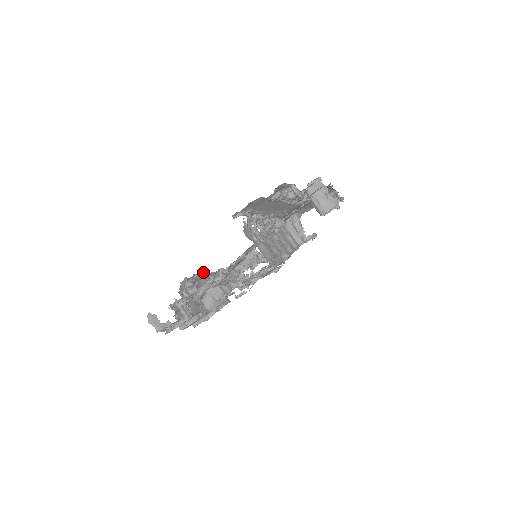
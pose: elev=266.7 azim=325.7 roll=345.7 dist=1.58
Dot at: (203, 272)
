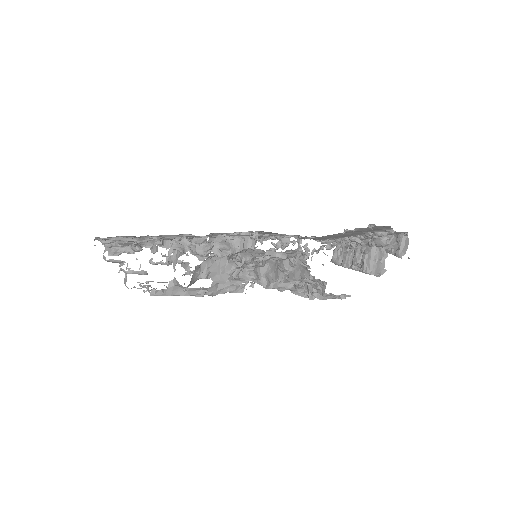
Dot at: occluded
